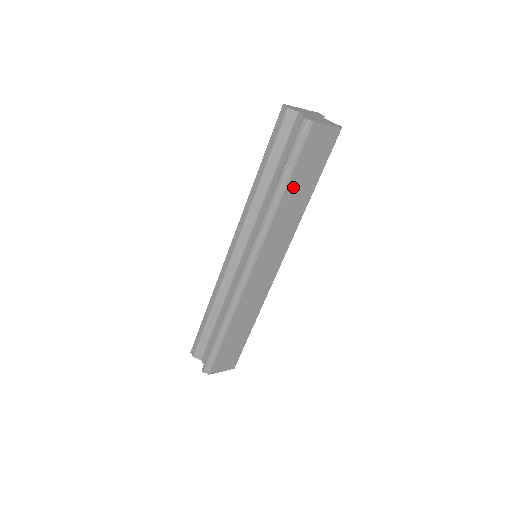
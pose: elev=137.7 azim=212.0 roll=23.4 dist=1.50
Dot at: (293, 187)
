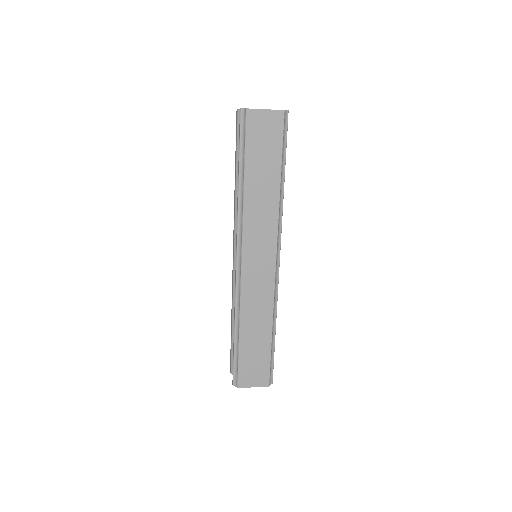
Dot at: (253, 174)
